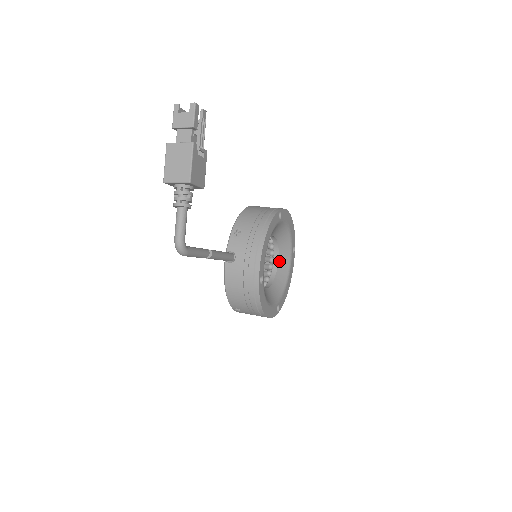
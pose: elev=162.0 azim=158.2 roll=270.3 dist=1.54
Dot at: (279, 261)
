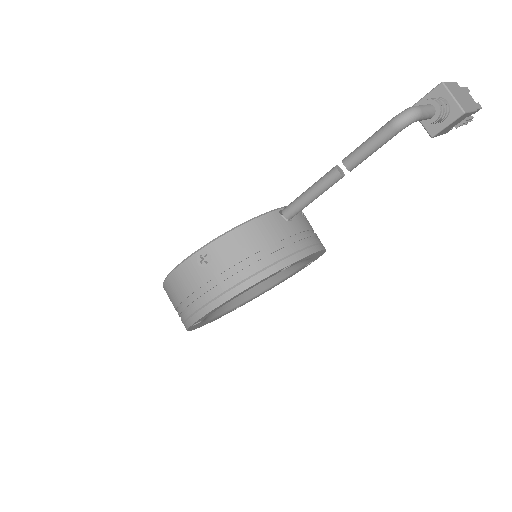
Dot at: occluded
